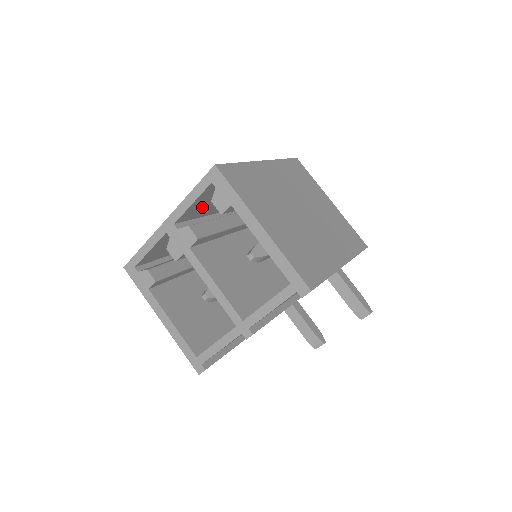
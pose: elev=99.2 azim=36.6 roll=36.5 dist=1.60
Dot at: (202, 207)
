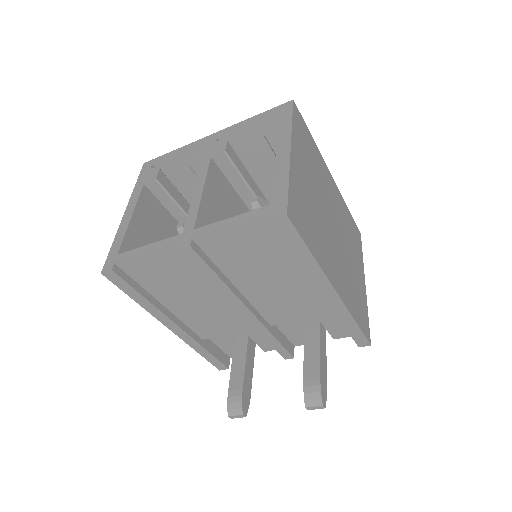
Dot at: (251, 152)
